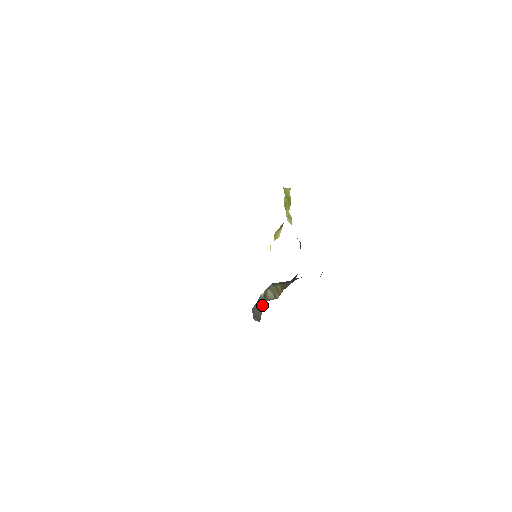
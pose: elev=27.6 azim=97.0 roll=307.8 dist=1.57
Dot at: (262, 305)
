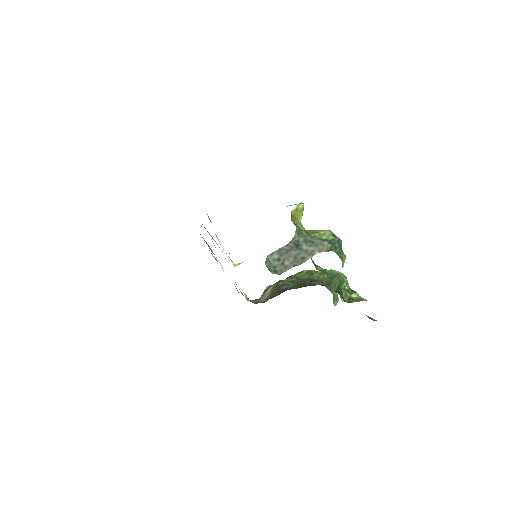
Dot at: occluded
